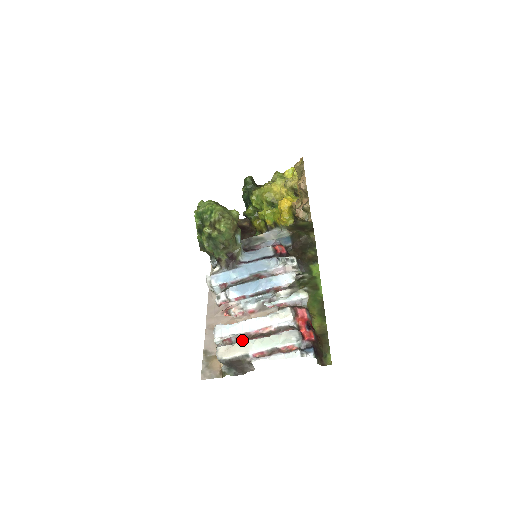
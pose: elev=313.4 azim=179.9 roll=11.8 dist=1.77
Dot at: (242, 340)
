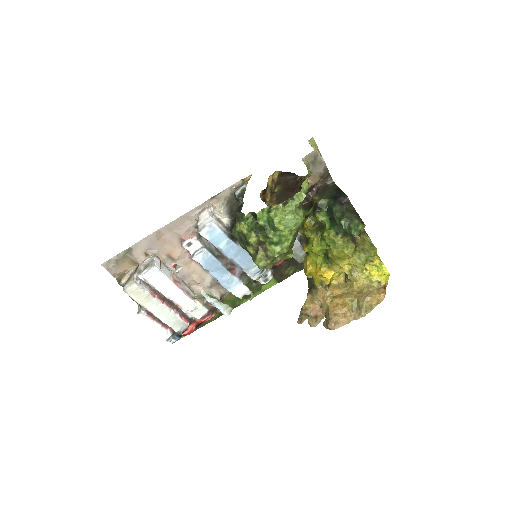
Dot at: occluded
